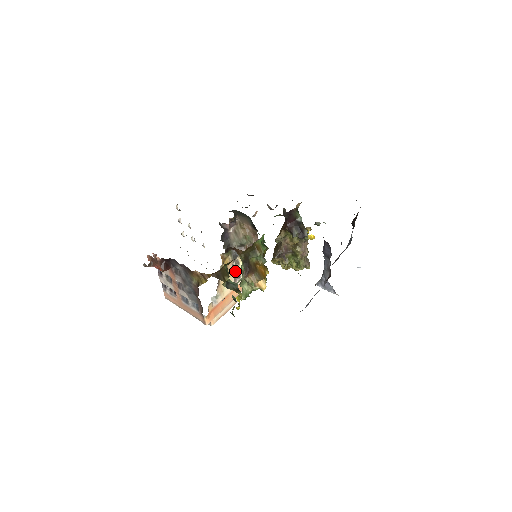
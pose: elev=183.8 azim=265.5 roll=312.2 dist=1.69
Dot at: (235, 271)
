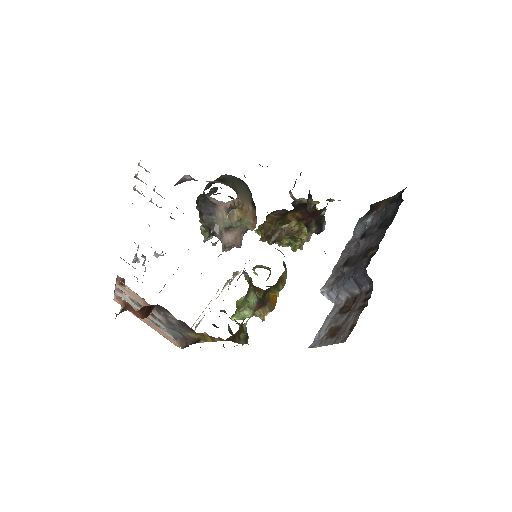
Dot at: (230, 283)
